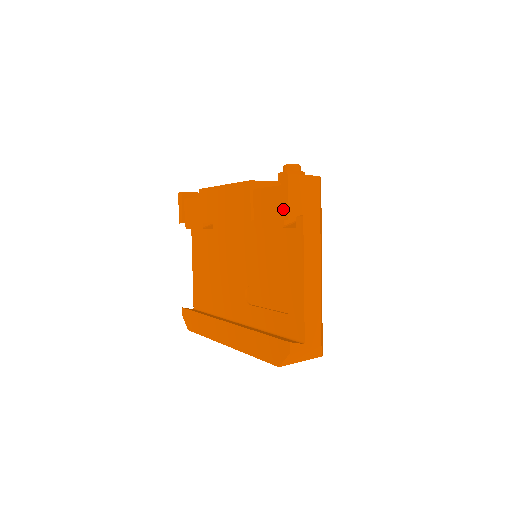
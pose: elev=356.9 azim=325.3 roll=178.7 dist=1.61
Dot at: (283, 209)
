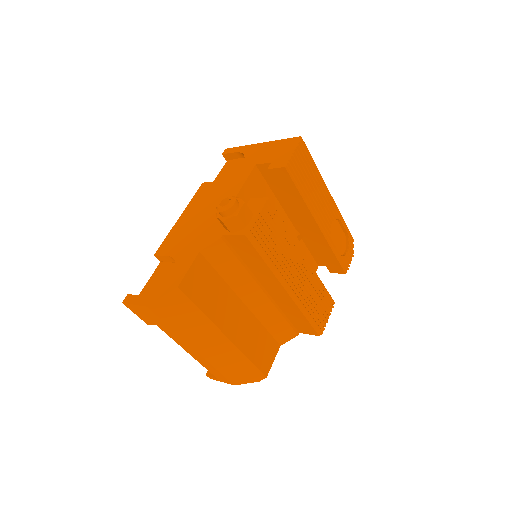
Dot at: occluded
